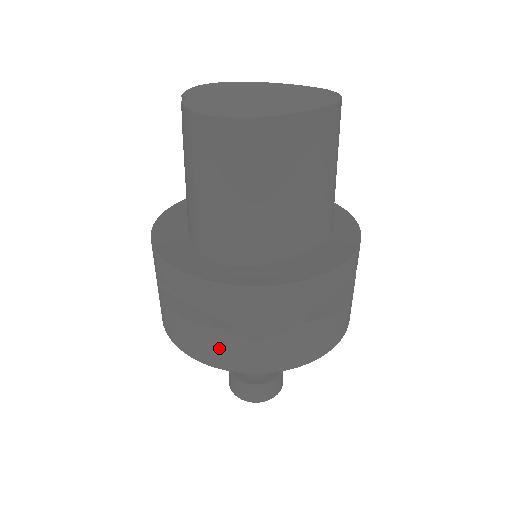
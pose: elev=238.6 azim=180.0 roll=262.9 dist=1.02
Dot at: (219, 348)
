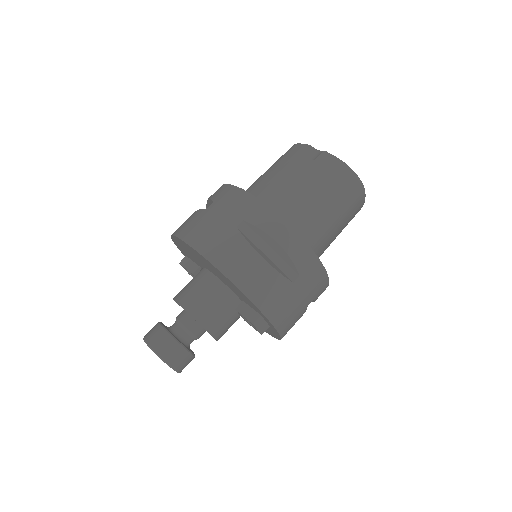
Dot at: (271, 291)
